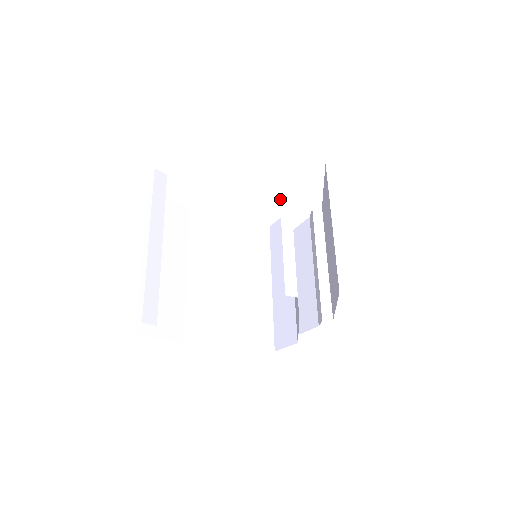
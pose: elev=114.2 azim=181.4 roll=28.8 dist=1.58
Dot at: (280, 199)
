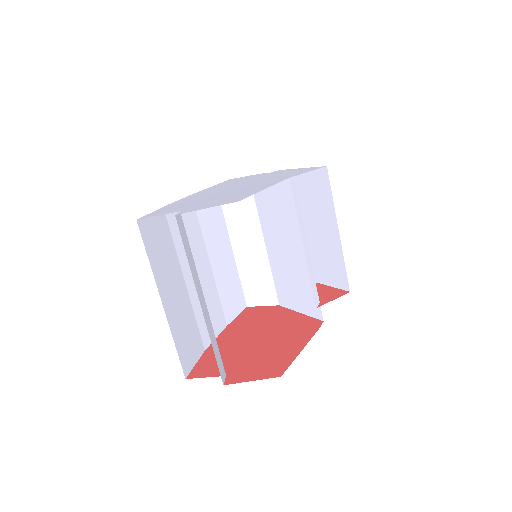
Dot at: (297, 217)
